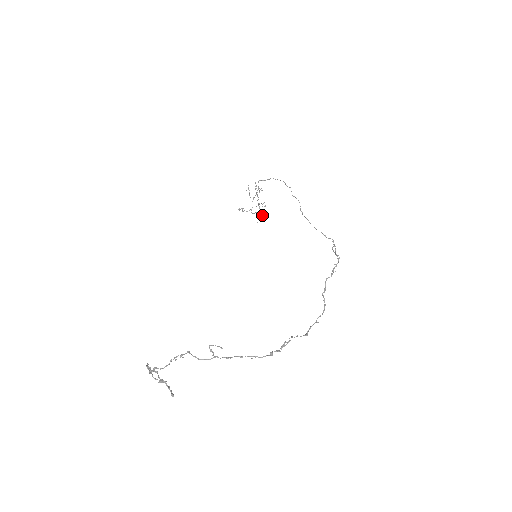
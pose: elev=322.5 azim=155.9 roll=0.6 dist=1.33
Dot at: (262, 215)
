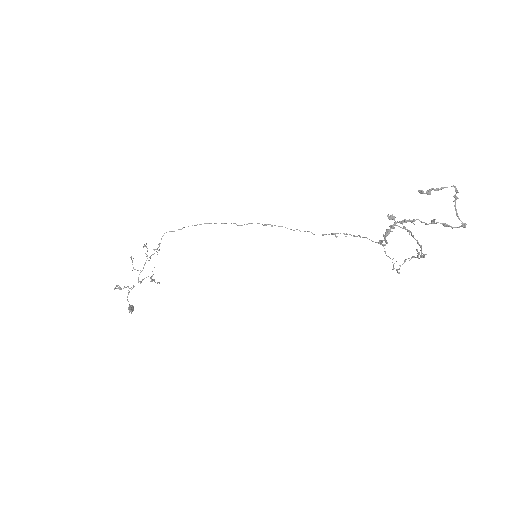
Dot at: (132, 307)
